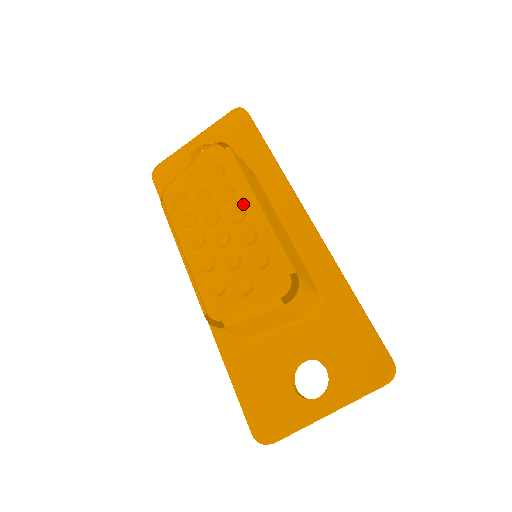
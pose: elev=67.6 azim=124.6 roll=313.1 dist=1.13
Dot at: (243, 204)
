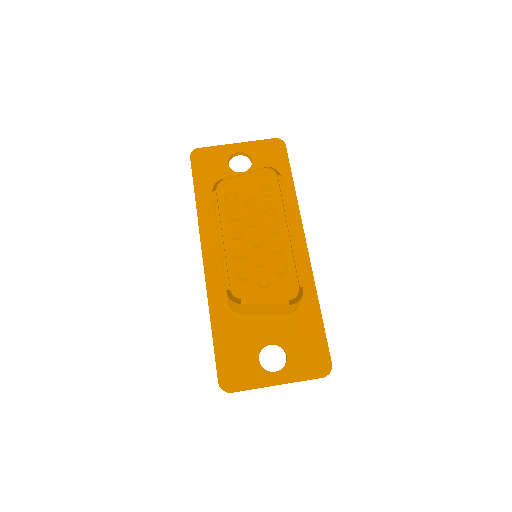
Dot at: (280, 223)
